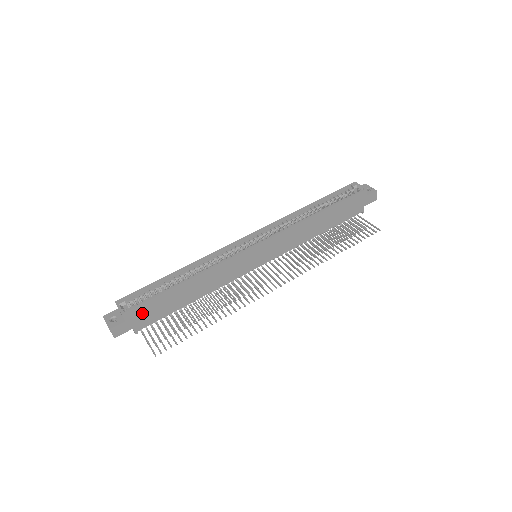
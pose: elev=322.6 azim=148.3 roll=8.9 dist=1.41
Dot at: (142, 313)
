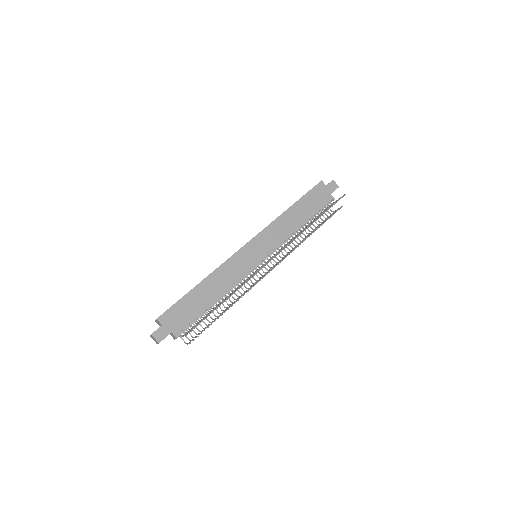
Dot at: (174, 316)
